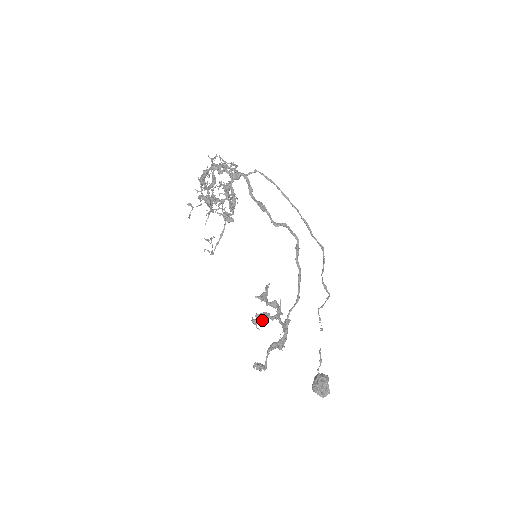
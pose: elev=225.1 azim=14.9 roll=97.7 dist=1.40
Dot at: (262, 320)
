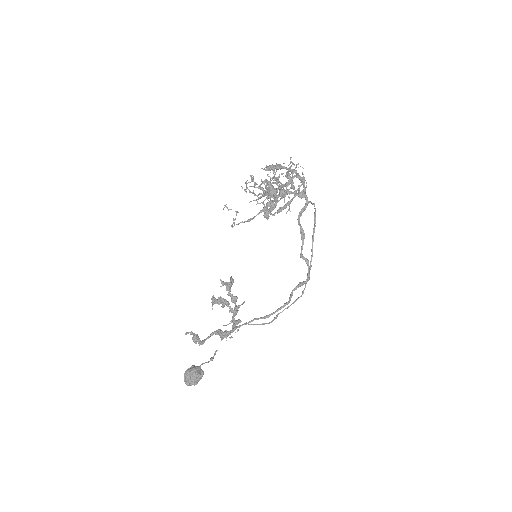
Dot at: (219, 304)
